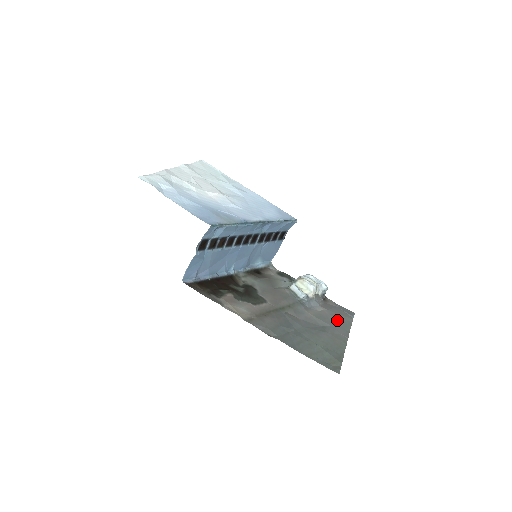
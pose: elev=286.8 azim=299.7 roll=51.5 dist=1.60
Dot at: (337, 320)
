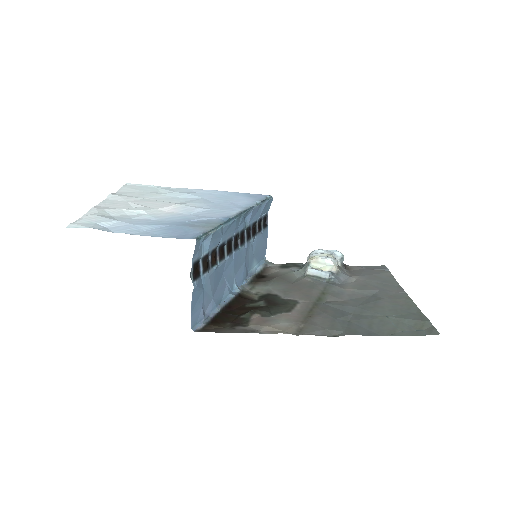
Dot at: (378, 281)
